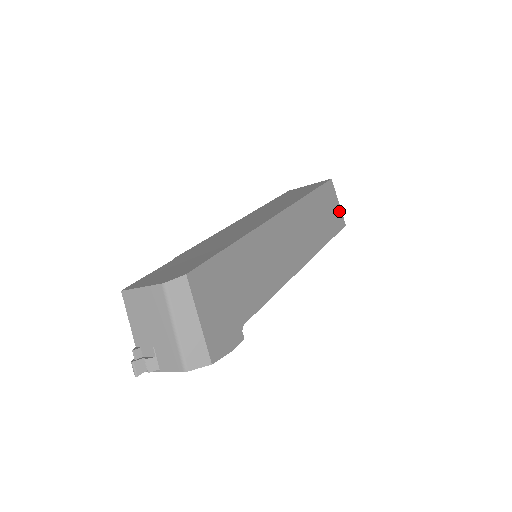
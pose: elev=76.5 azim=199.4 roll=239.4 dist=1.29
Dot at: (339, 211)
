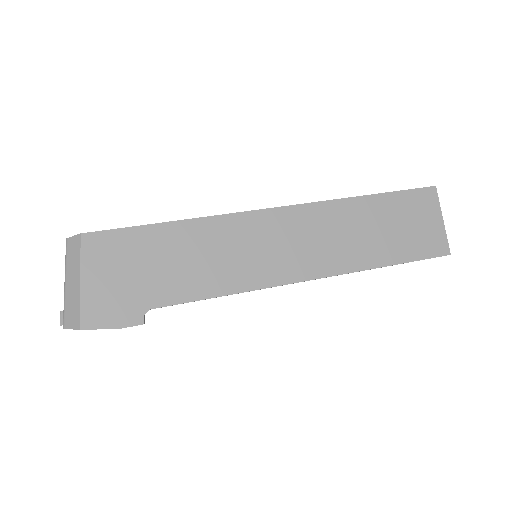
Dot at: (439, 232)
